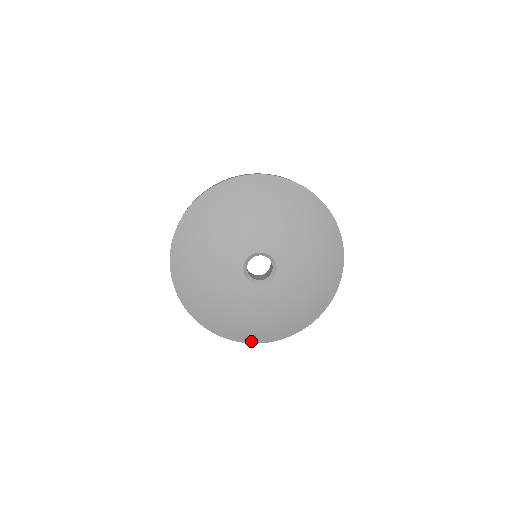
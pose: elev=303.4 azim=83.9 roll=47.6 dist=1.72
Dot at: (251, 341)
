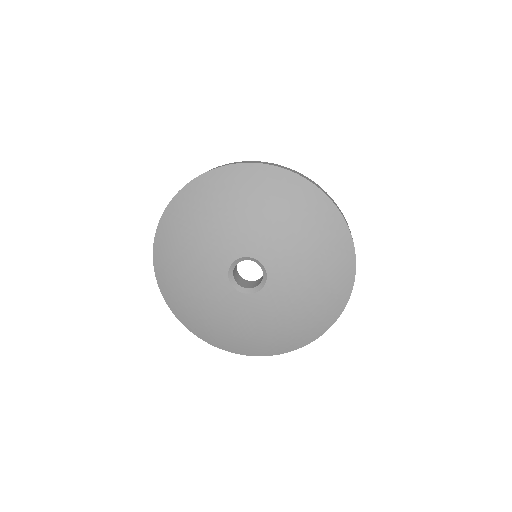
Dot at: (179, 316)
